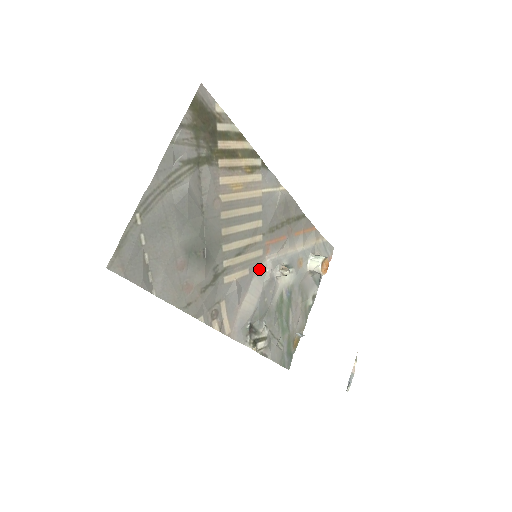
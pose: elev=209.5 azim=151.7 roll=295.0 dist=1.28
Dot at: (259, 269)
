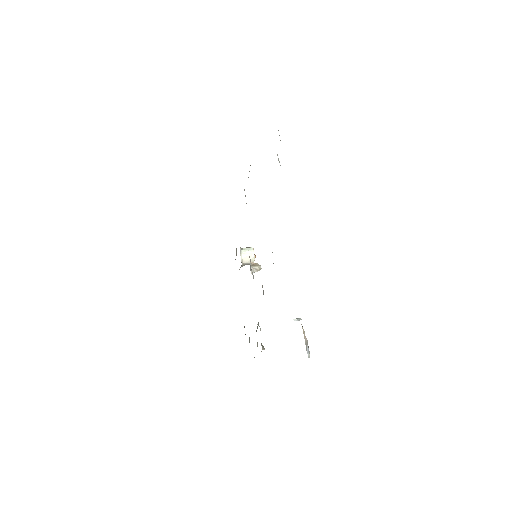
Dot at: occluded
